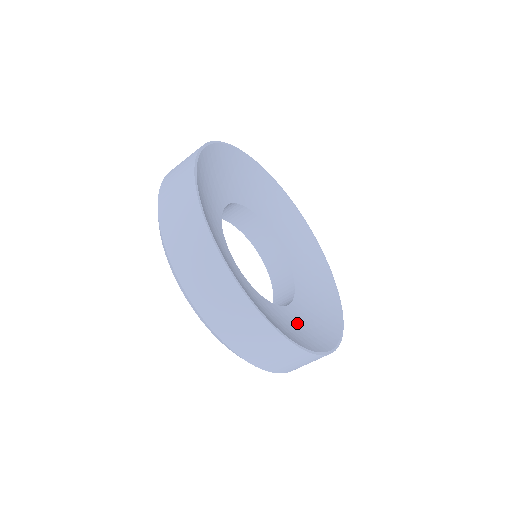
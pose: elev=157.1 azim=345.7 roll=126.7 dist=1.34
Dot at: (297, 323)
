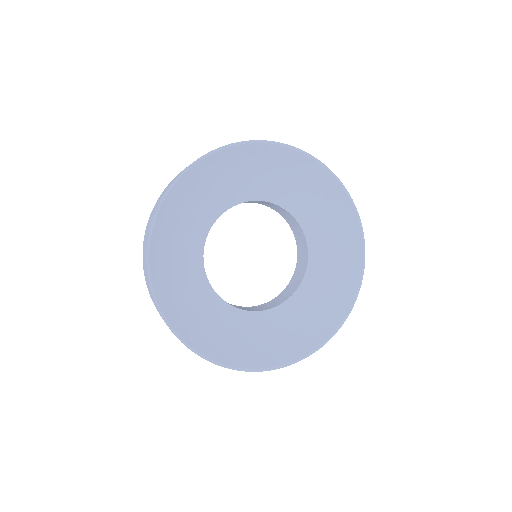
Dot at: (275, 329)
